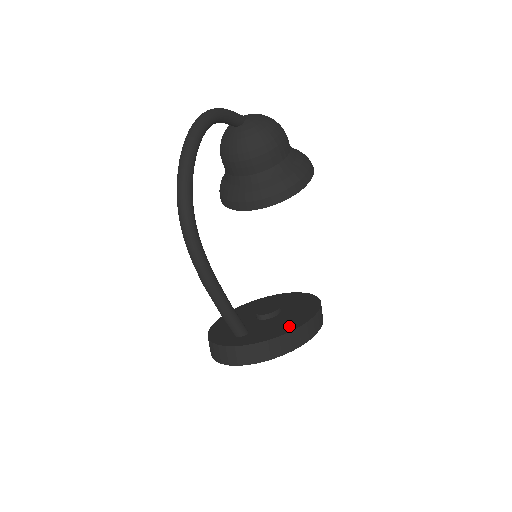
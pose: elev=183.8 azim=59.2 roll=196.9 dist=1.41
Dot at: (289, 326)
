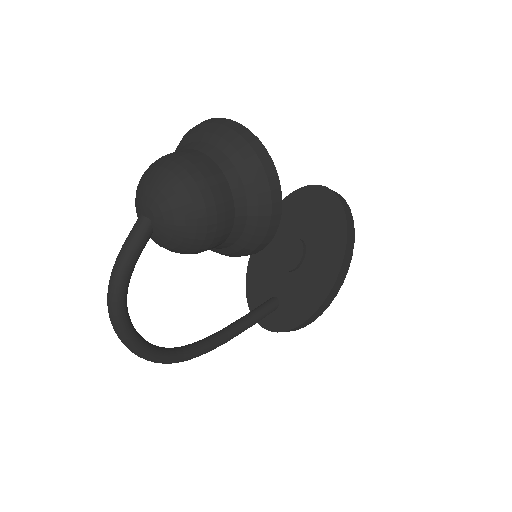
Dot at: (313, 300)
